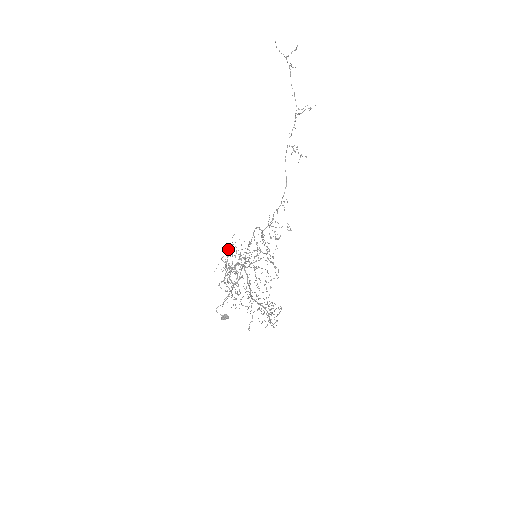
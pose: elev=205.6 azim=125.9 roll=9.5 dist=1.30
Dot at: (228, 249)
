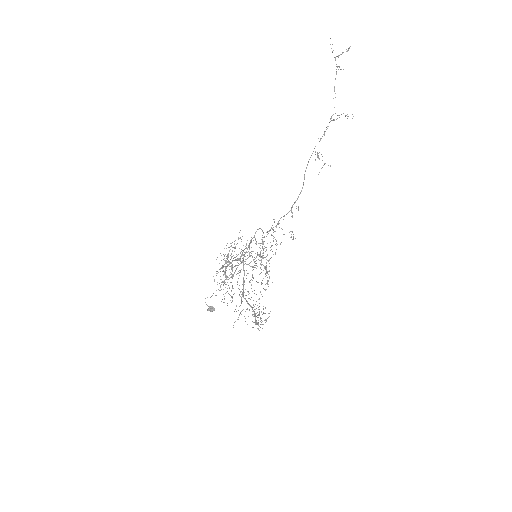
Dot at: (230, 243)
